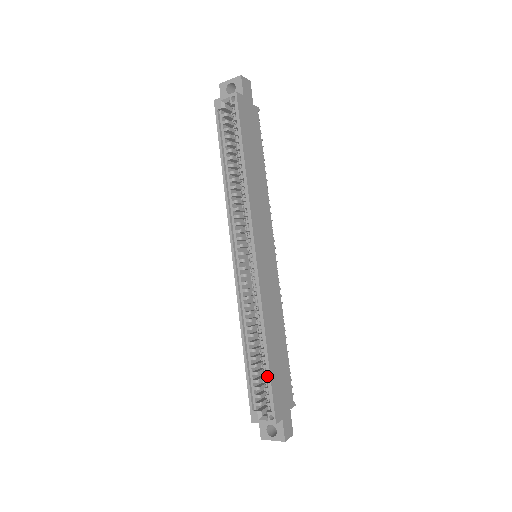
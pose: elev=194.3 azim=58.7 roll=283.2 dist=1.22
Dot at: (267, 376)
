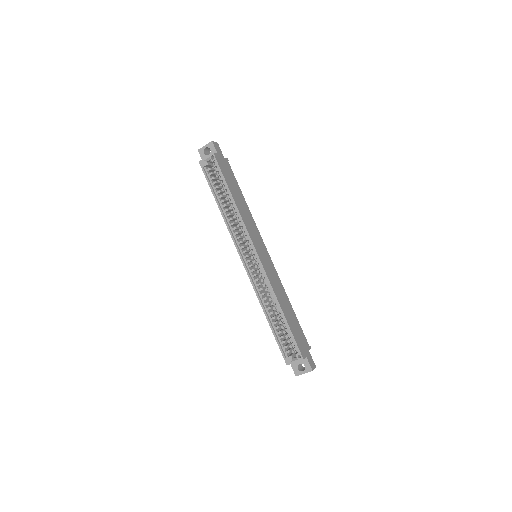
Dot at: (288, 331)
